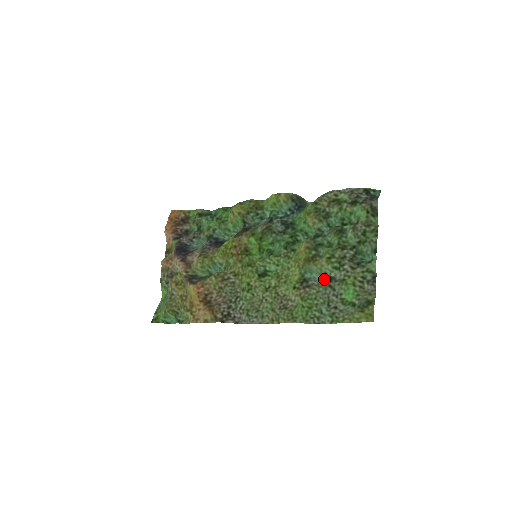
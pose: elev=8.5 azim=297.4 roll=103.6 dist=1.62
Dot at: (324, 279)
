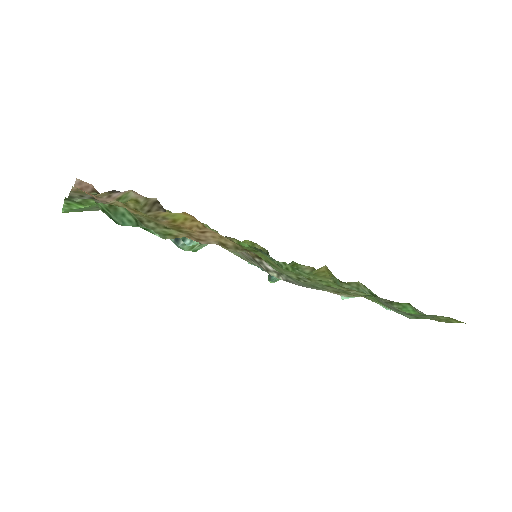
Dot at: occluded
